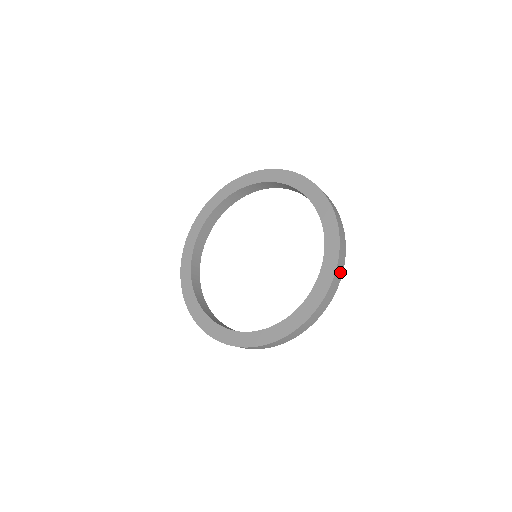
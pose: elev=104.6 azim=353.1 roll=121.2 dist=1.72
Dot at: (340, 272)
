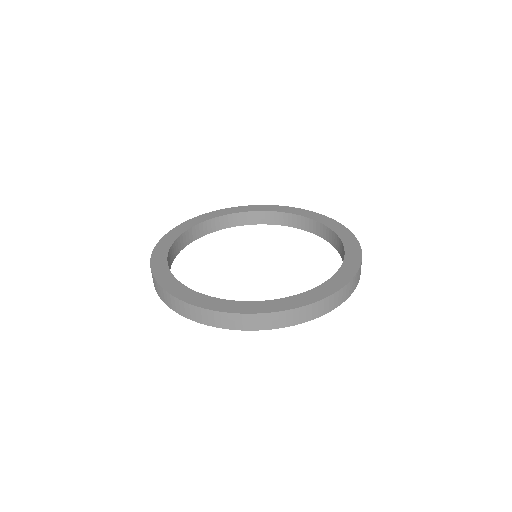
Dot at: (343, 297)
